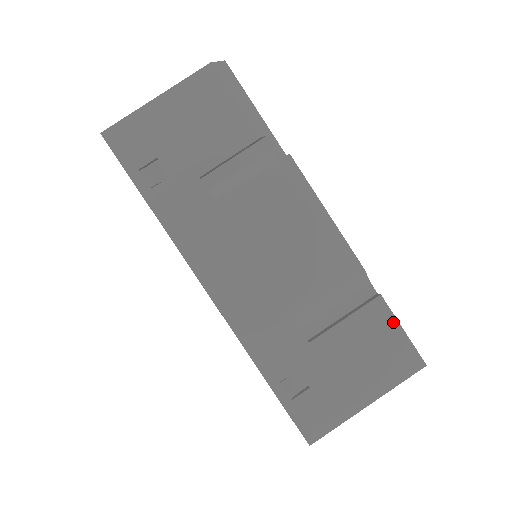
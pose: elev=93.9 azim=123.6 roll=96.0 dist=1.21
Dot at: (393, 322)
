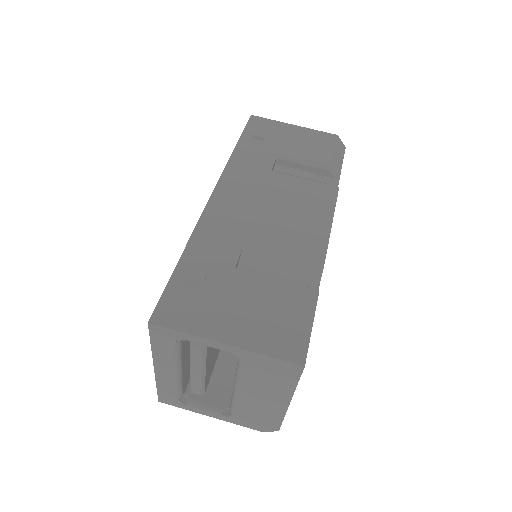
Dot at: (310, 313)
